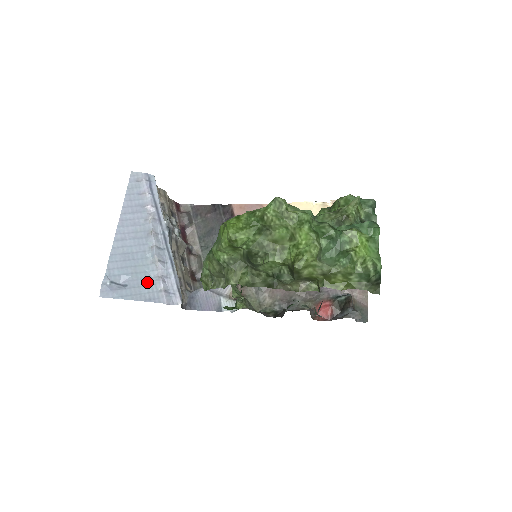
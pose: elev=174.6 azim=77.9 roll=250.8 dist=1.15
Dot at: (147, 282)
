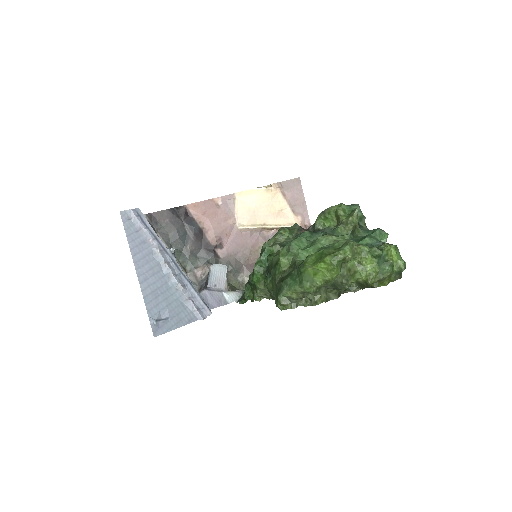
Dot at: (181, 308)
